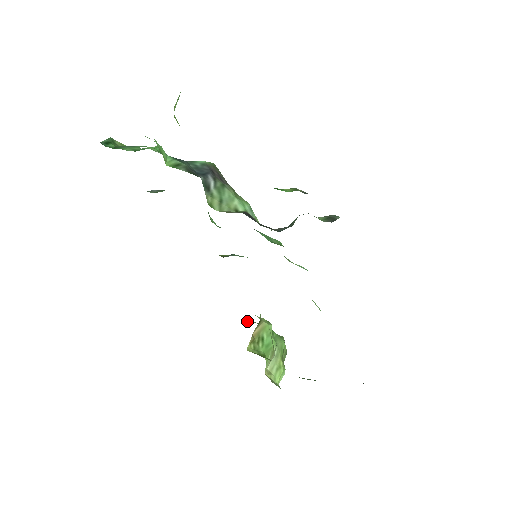
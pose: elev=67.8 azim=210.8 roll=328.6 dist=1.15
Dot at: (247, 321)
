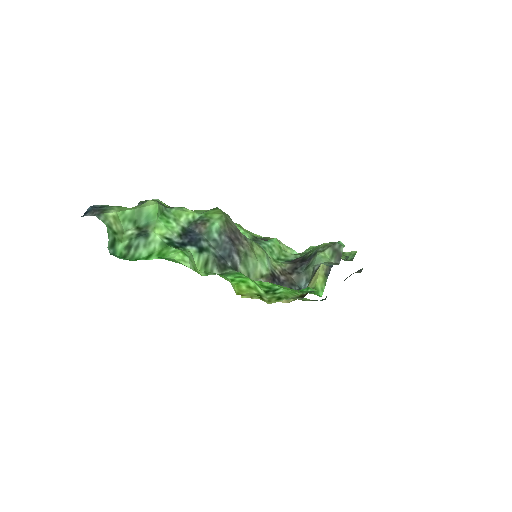
Dot at: occluded
